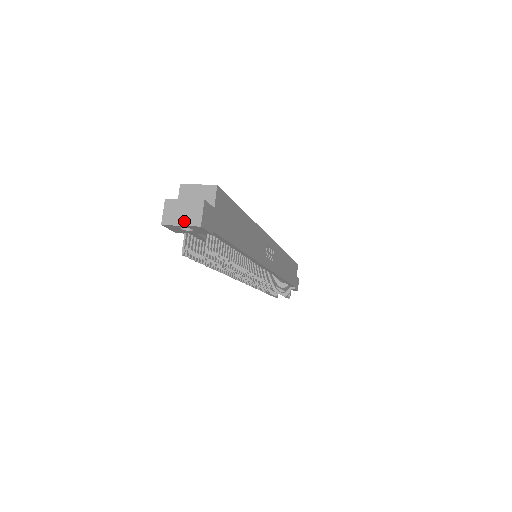
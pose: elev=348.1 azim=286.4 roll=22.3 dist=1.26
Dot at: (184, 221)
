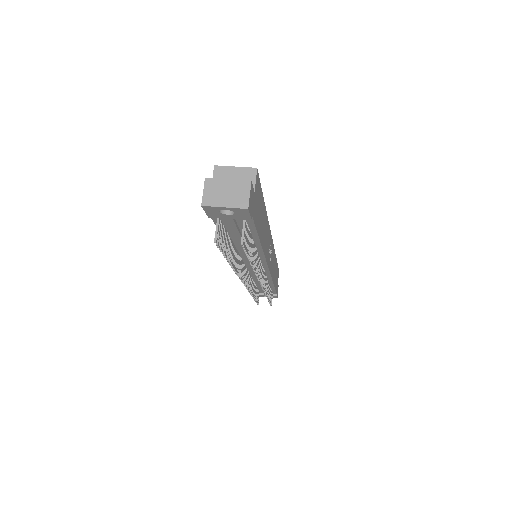
Dot at: (228, 202)
